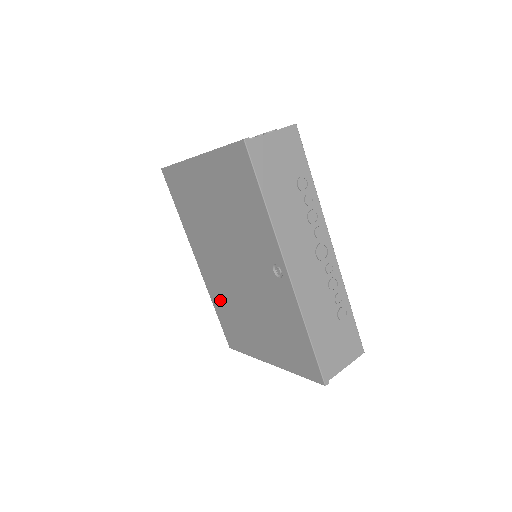
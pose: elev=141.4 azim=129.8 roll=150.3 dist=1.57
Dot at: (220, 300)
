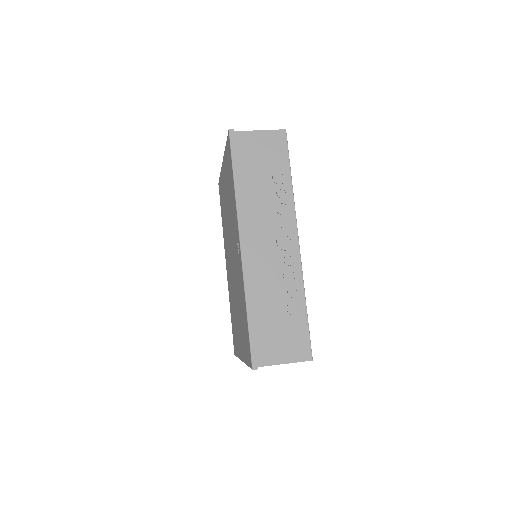
Dot at: occluded
